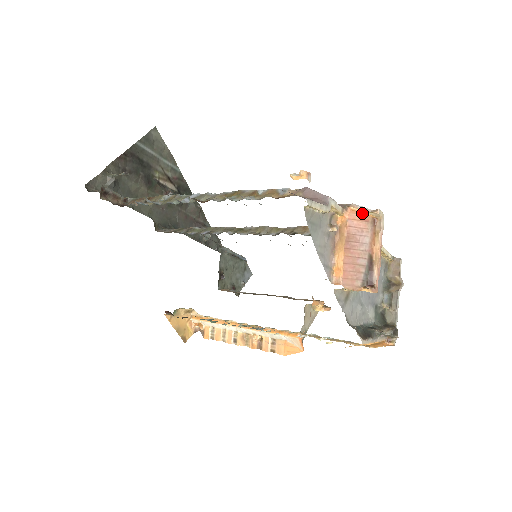
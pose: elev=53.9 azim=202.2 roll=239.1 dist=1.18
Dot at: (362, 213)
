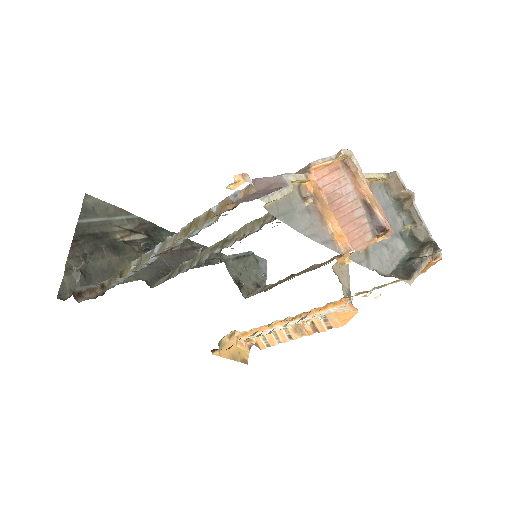
Dot at: (327, 164)
